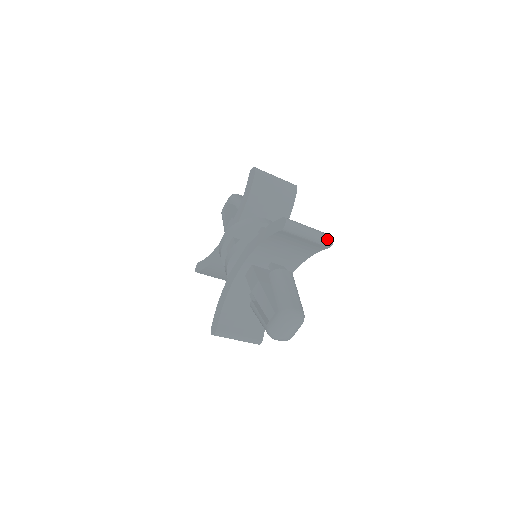
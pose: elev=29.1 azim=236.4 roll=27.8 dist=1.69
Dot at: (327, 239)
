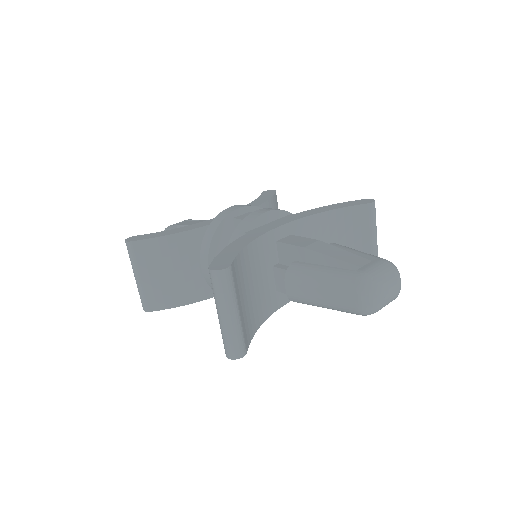
Dot at: occluded
